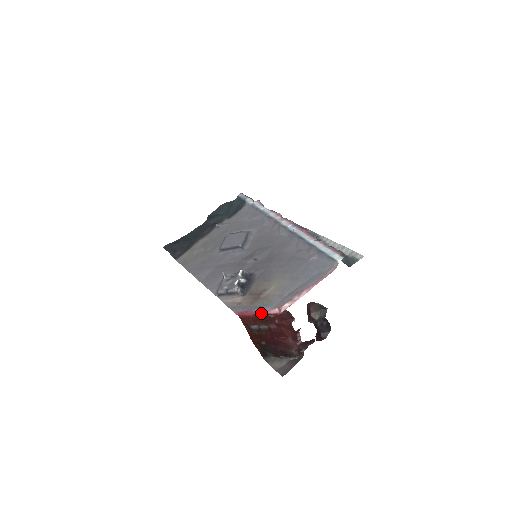
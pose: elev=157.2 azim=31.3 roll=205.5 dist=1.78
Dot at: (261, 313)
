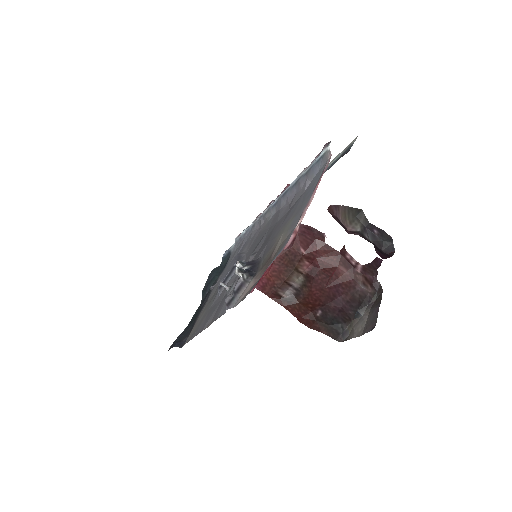
Dot at: (276, 257)
